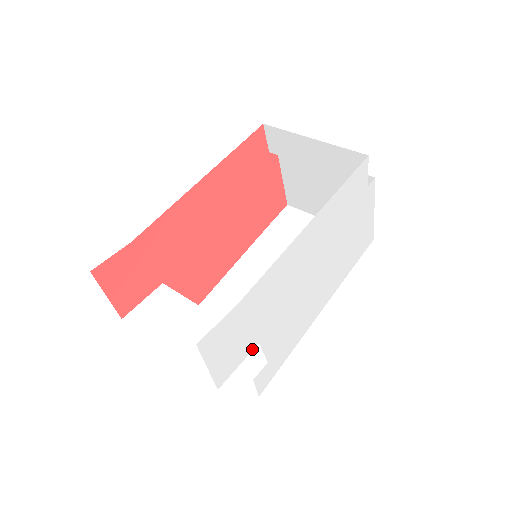
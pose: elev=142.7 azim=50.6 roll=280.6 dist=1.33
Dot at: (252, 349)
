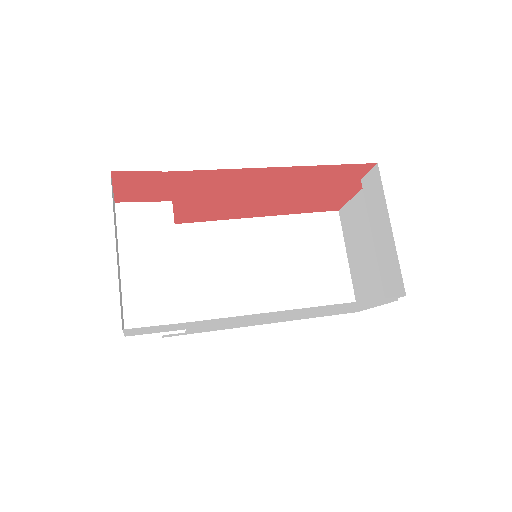
Dot at: (176, 330)
